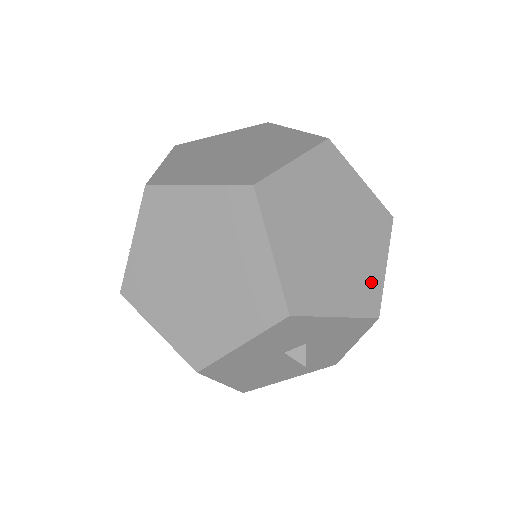
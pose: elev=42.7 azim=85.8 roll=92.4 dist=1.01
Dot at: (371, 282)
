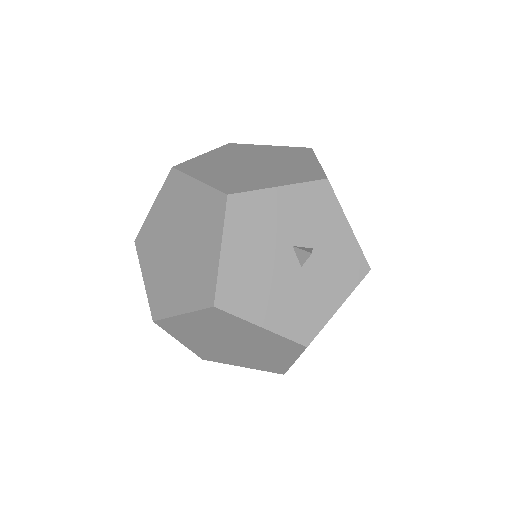
Dot at: occluded
